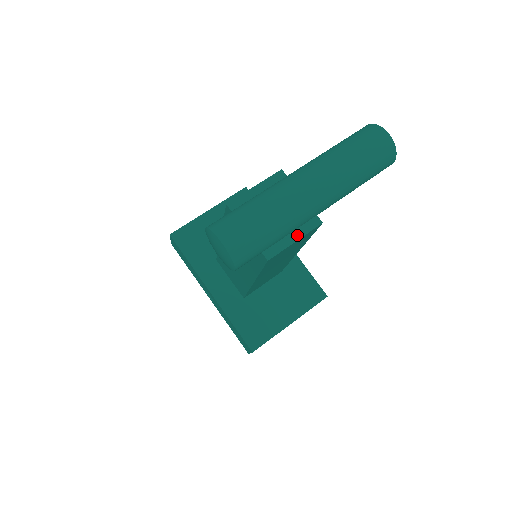
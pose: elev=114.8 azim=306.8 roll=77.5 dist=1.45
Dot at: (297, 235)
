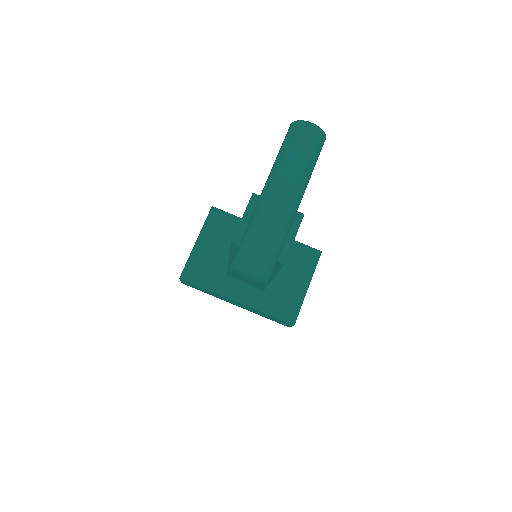
Dot at: (293, 234)
